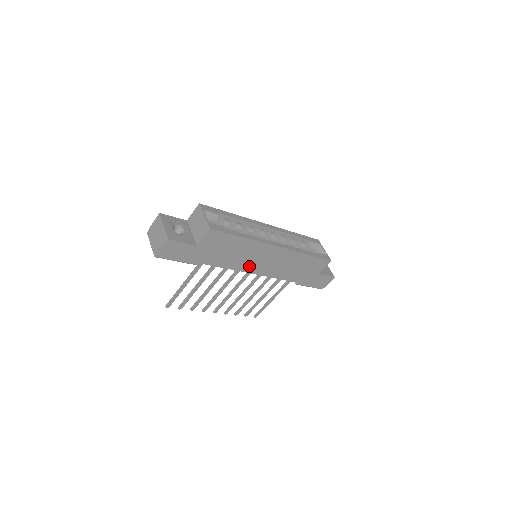
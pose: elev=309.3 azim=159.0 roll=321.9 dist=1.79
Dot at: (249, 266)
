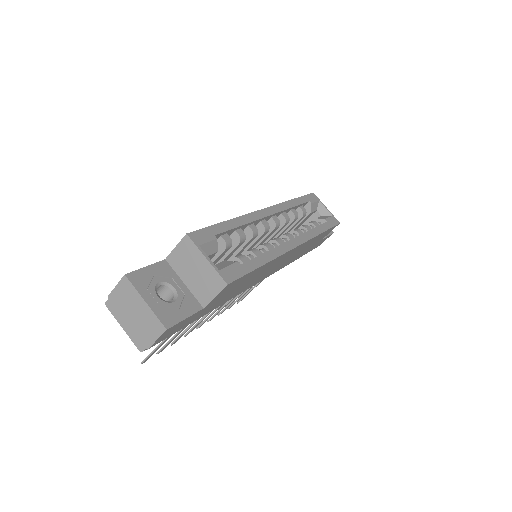
Dot at: (256, 280)
